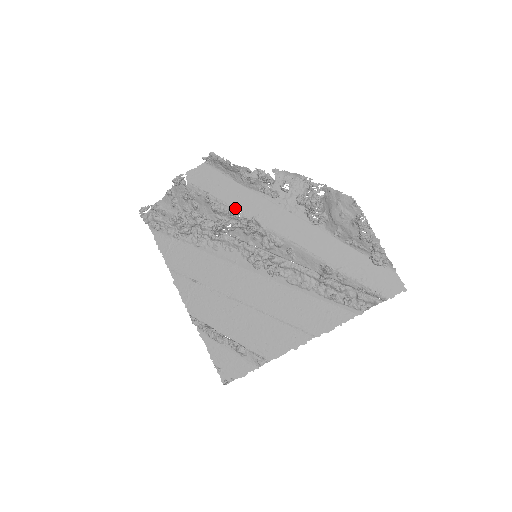
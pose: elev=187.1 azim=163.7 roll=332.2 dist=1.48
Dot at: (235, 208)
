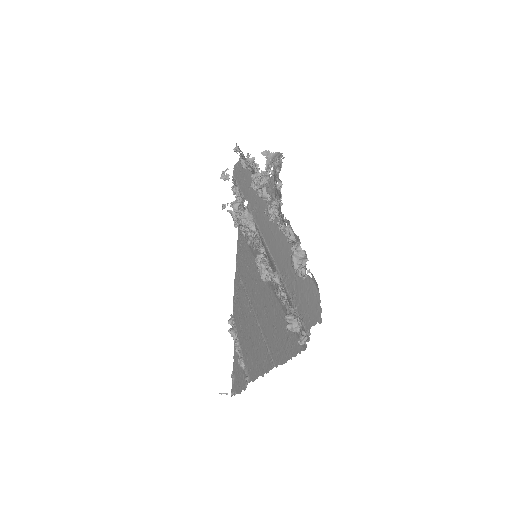
Dot at: occluded
